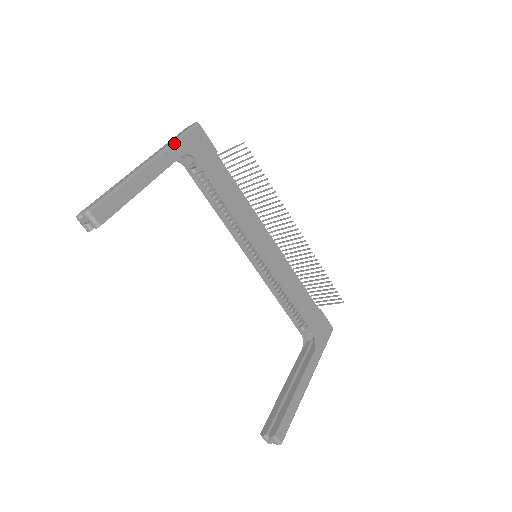
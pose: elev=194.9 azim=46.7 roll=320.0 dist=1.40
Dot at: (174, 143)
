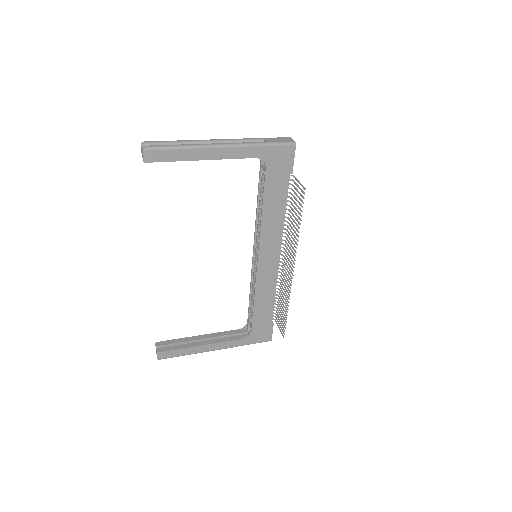
Dot at: (257, 146)
